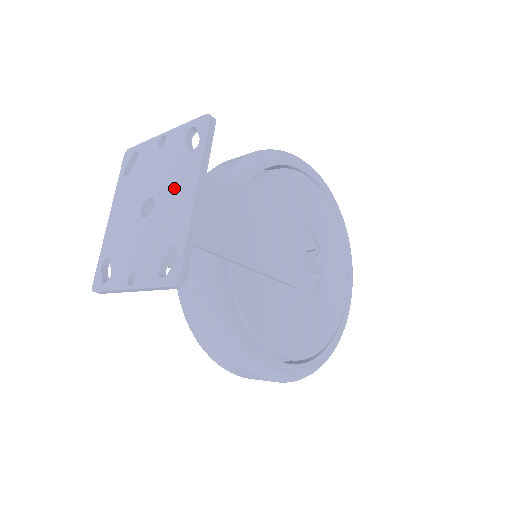
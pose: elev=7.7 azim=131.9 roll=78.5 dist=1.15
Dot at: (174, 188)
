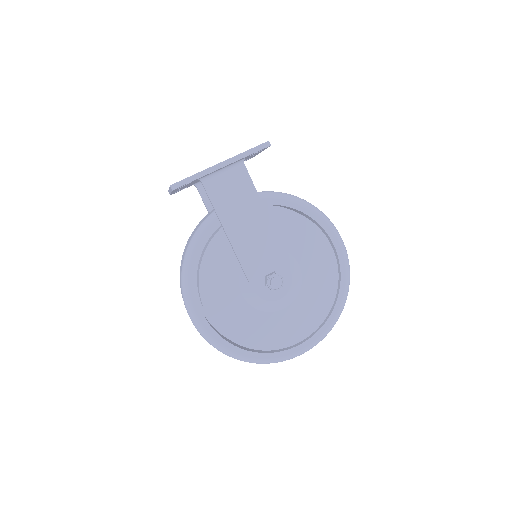
Dot at: occluded
